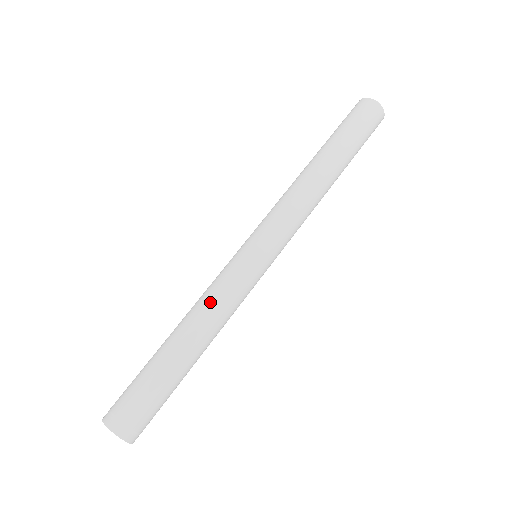
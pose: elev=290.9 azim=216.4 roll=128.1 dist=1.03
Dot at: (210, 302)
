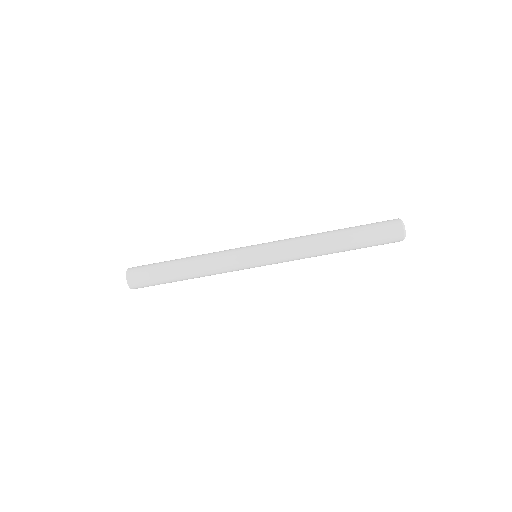
Dot at: (211, 258)
